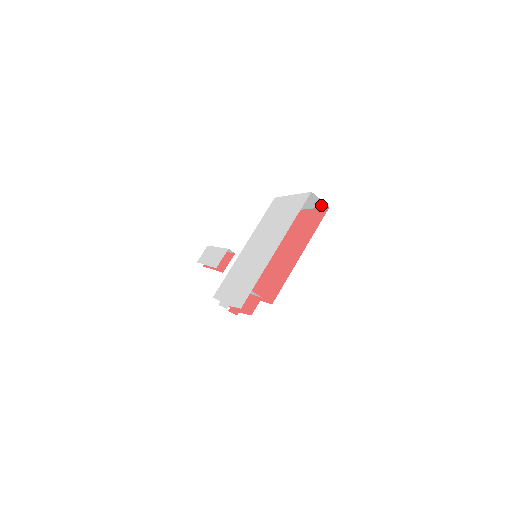
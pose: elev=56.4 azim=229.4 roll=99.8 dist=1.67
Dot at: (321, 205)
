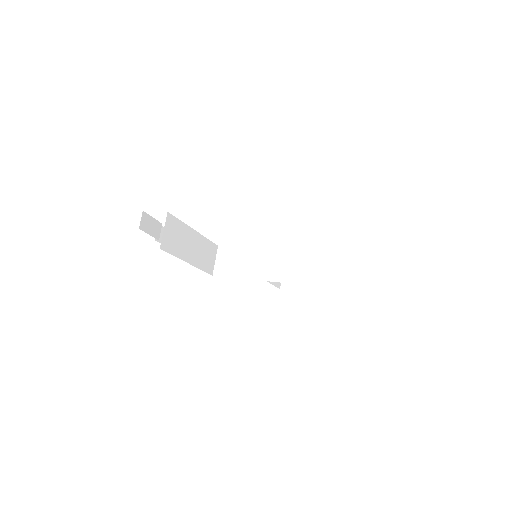
Dot at: occluded
